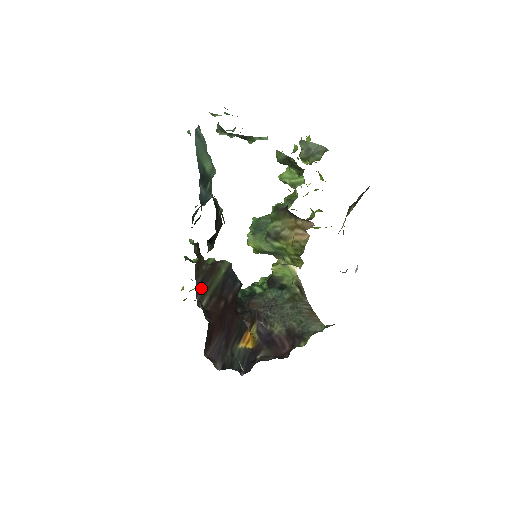
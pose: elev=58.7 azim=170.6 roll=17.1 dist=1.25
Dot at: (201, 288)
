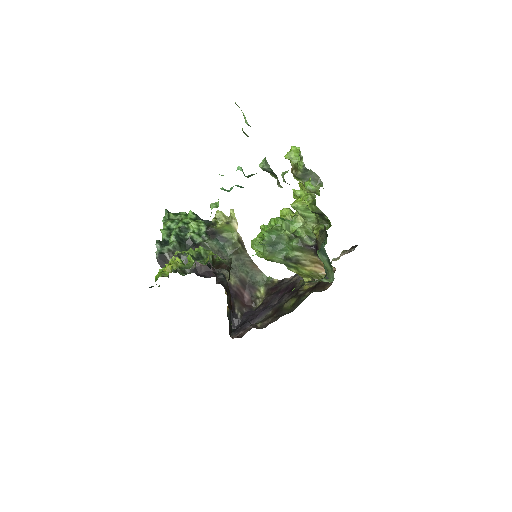
Dot at: occluded
